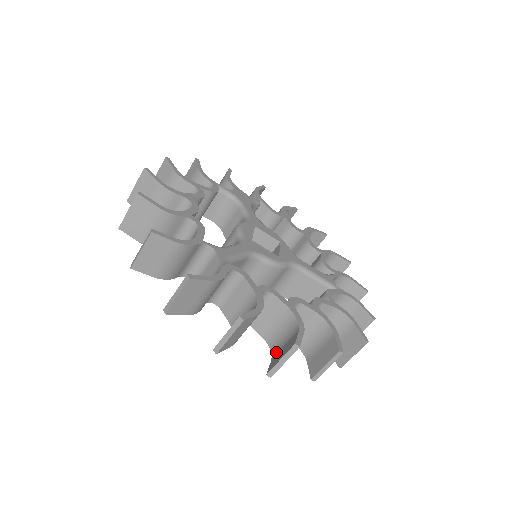
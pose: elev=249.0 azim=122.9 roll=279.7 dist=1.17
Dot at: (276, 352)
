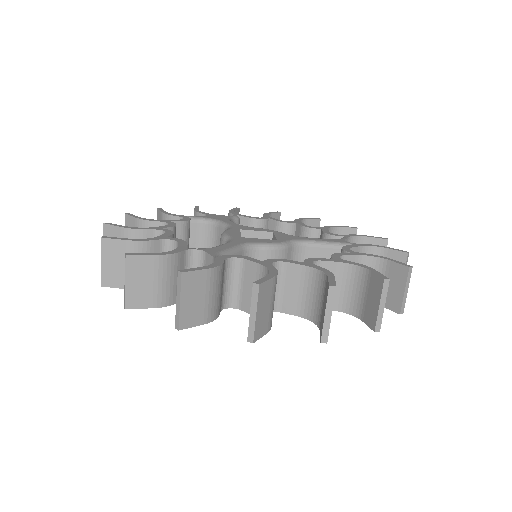
Dot at: (320, 319)
